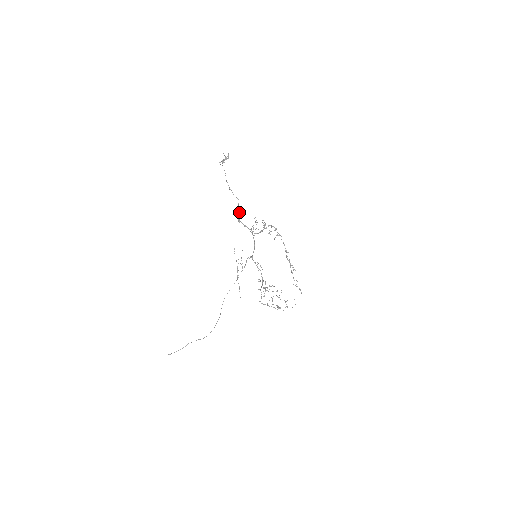
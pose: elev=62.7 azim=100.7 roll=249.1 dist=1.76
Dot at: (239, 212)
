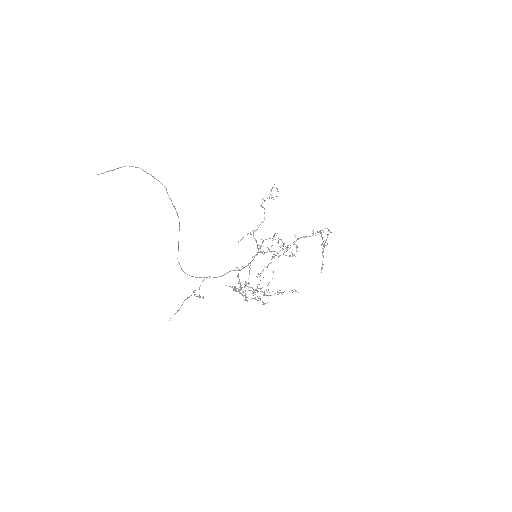
Dot at: (257, 229)
